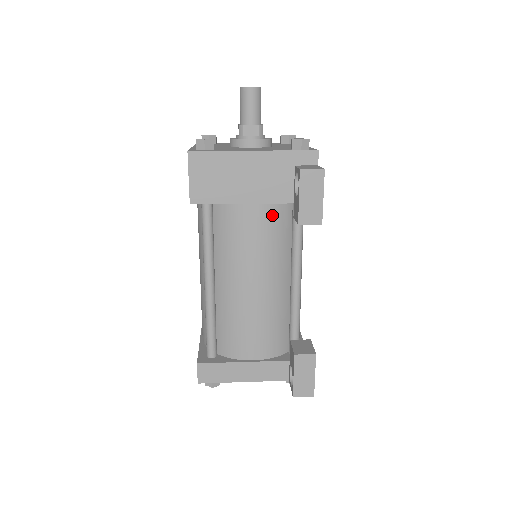
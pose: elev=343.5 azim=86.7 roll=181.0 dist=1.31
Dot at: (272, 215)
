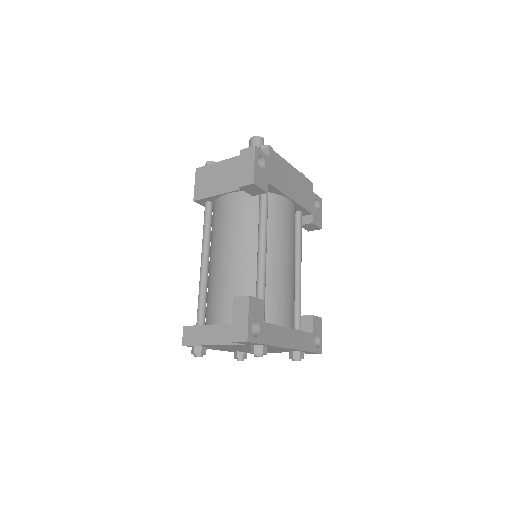
Dot at: (242, 200)
